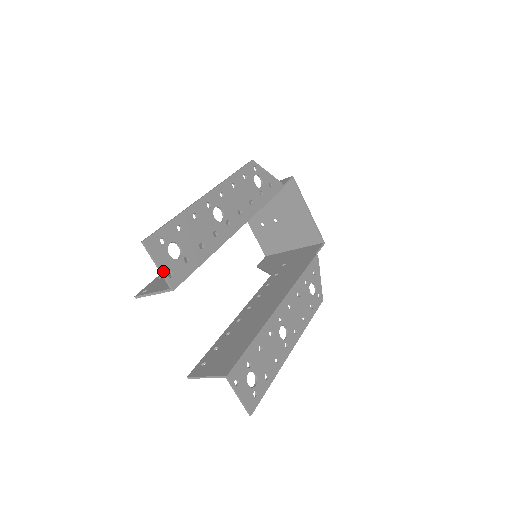
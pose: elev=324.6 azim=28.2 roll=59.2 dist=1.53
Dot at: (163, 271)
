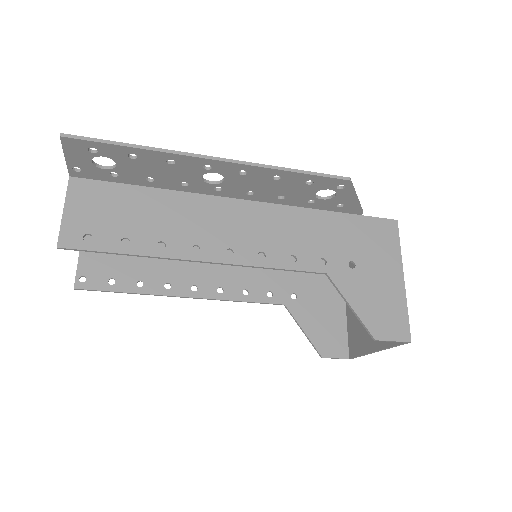
Dot at: occluded
